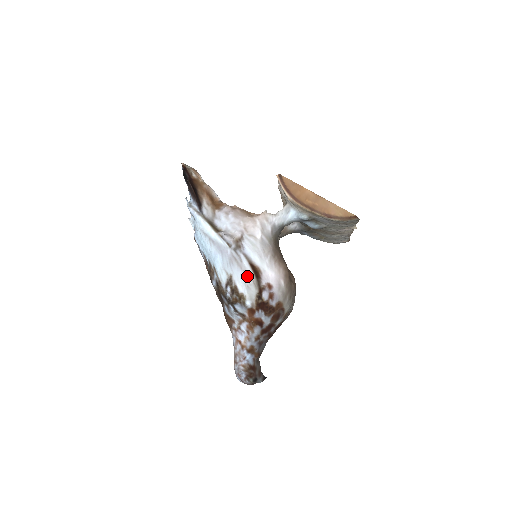
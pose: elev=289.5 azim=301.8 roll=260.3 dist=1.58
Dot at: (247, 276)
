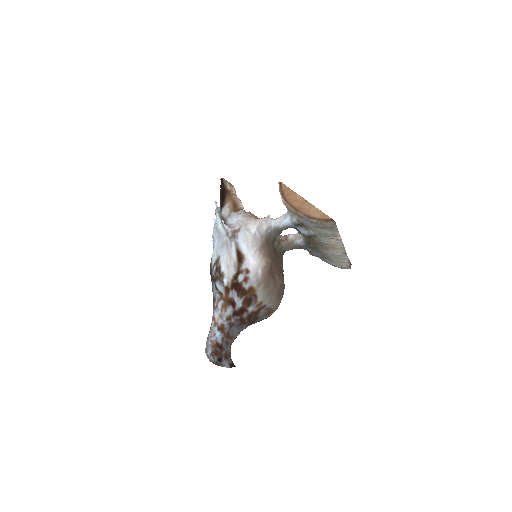
Dot at: (231, 258)
